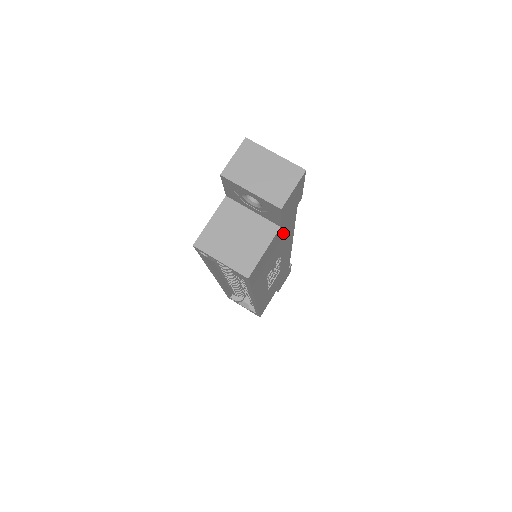
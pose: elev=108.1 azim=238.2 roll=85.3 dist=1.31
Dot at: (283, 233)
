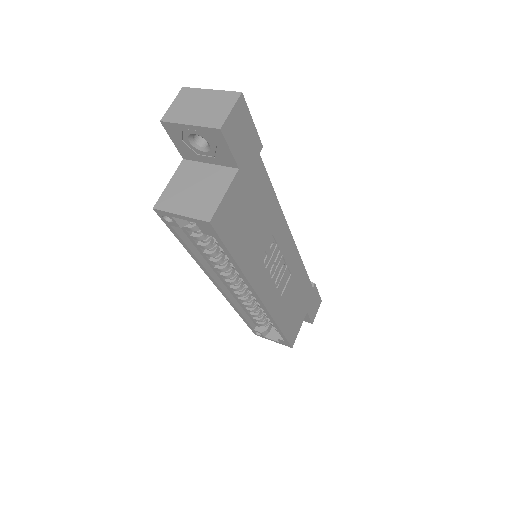
Dot at: (254, 190)
